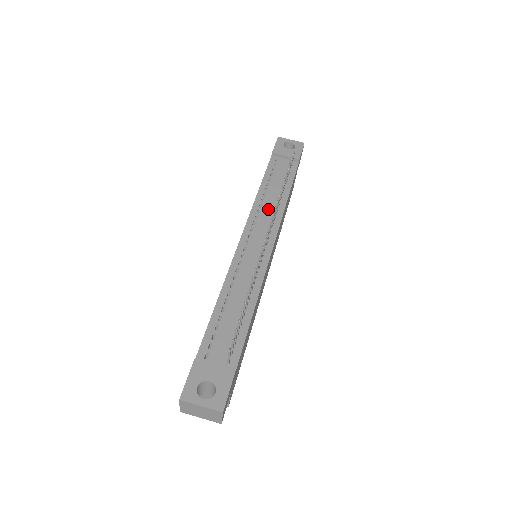
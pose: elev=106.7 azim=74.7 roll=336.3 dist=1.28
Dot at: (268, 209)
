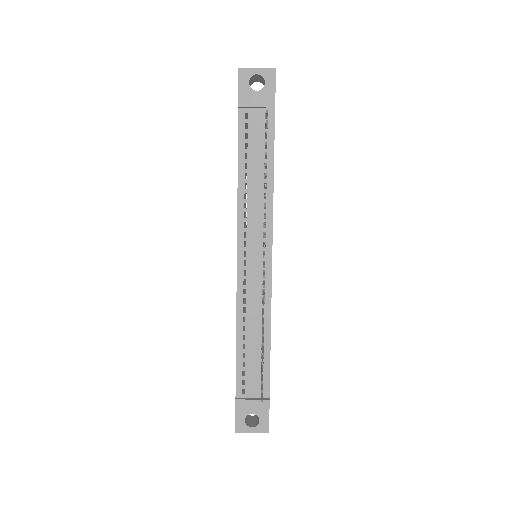
Dot at: (255, 208)
